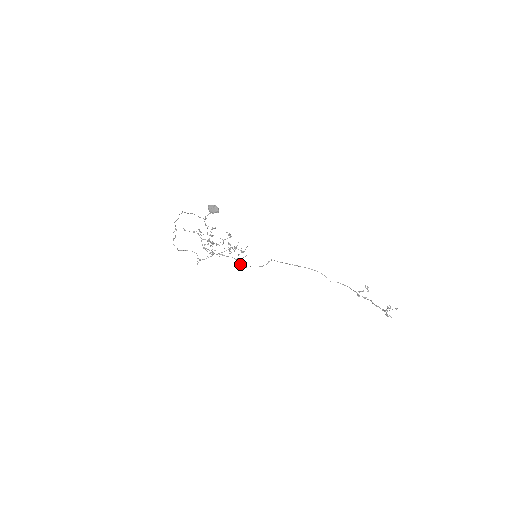
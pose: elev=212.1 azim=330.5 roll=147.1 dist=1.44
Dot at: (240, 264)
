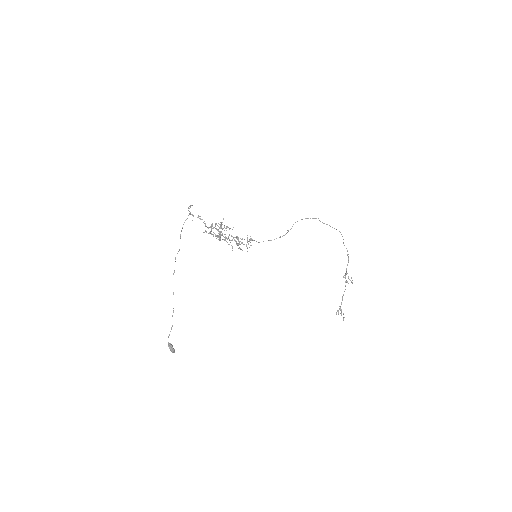
Dot at: (243, 244)
